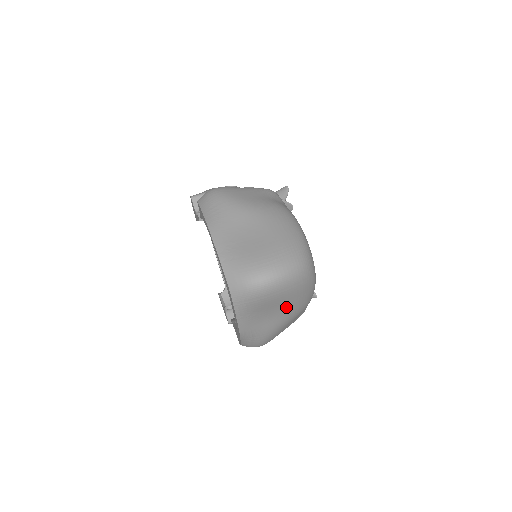
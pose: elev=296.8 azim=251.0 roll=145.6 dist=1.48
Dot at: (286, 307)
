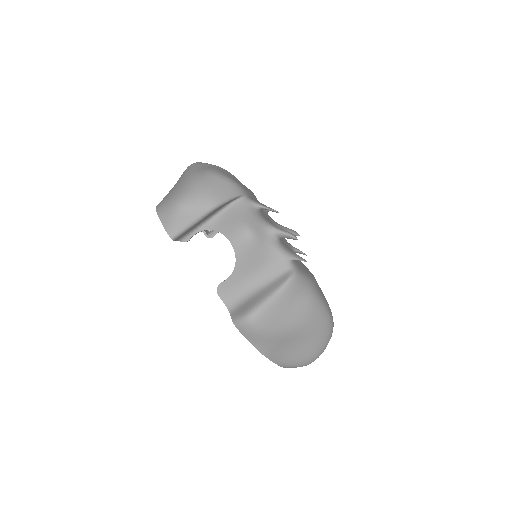
Dot at: occluded
